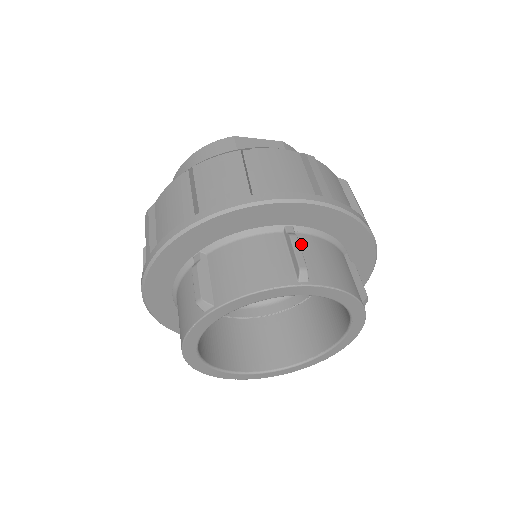
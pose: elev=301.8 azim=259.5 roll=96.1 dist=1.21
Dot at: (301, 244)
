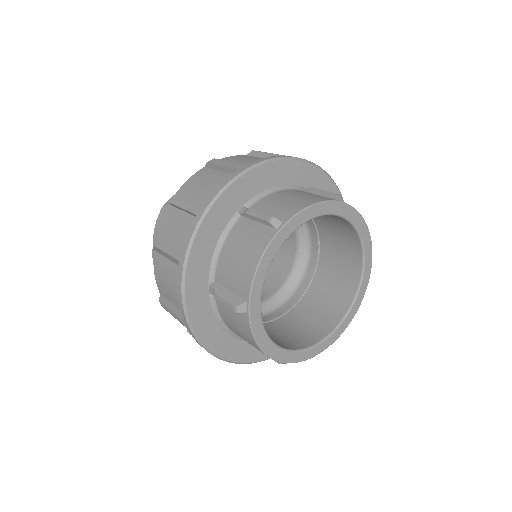
Dot at: (258, 210)
